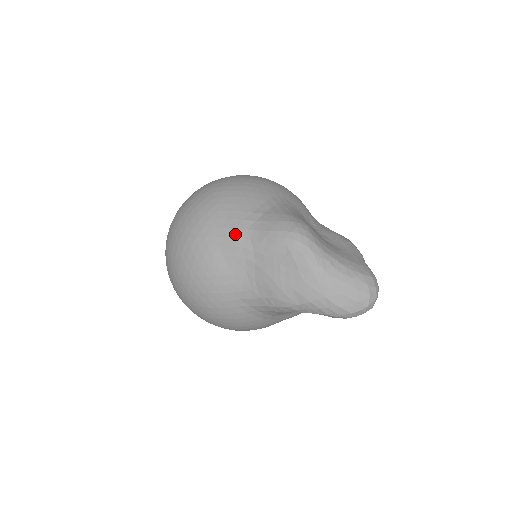
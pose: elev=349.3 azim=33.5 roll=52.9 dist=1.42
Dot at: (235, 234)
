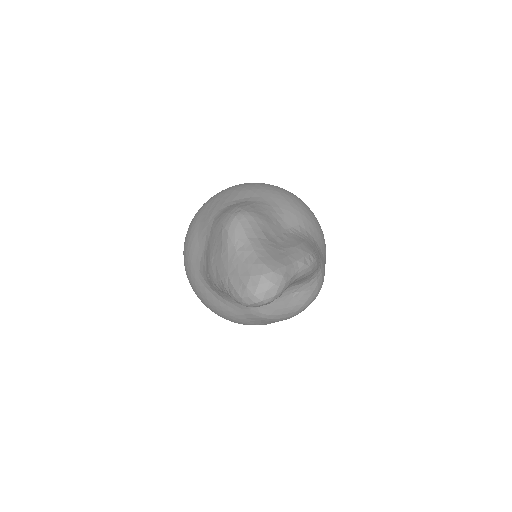
Dot at: (210, 214)
